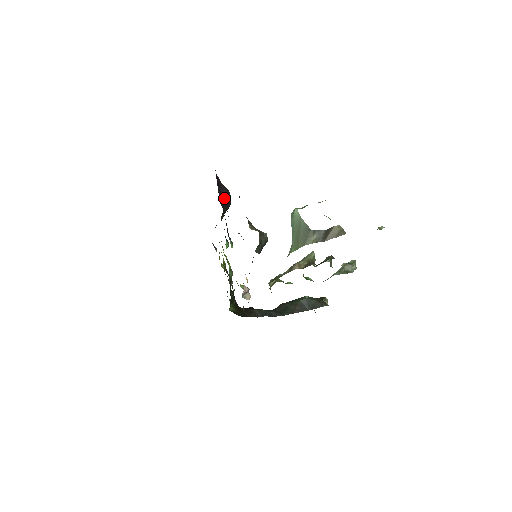
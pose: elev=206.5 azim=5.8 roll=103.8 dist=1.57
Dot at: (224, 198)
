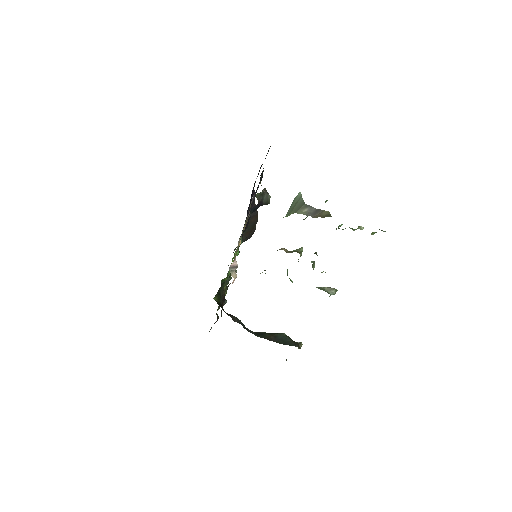
Dot at: (252, 216)
